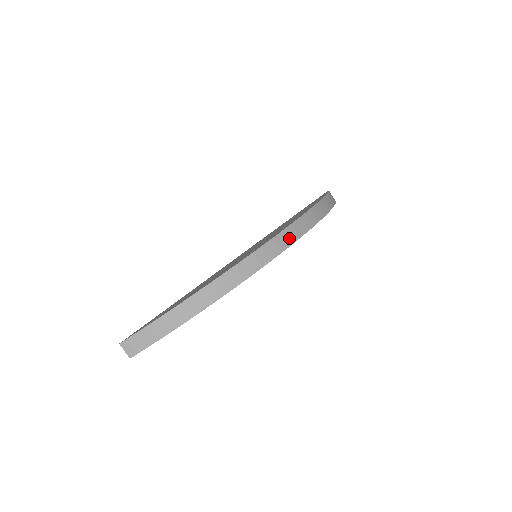
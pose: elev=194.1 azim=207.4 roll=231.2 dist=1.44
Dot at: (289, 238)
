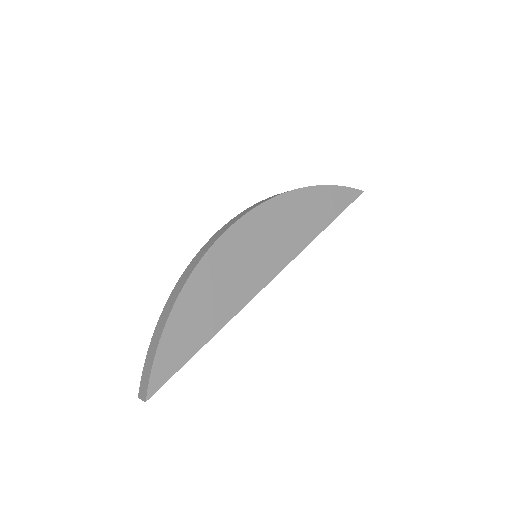
Dot at: (250, 209)
